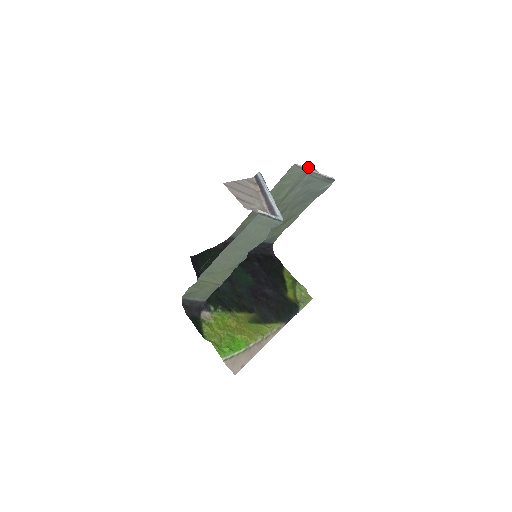
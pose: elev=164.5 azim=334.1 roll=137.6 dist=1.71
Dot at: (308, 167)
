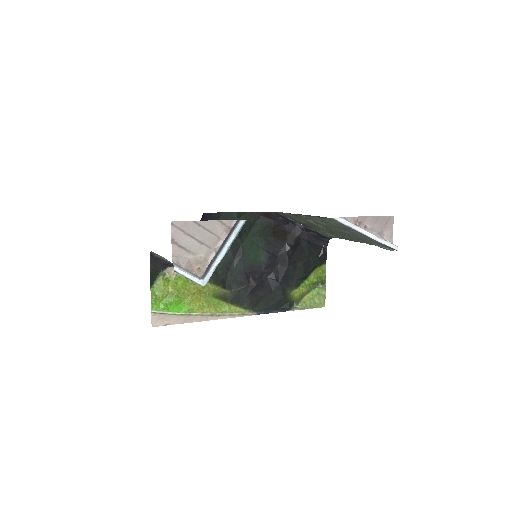
Dot at: (378, 218)
